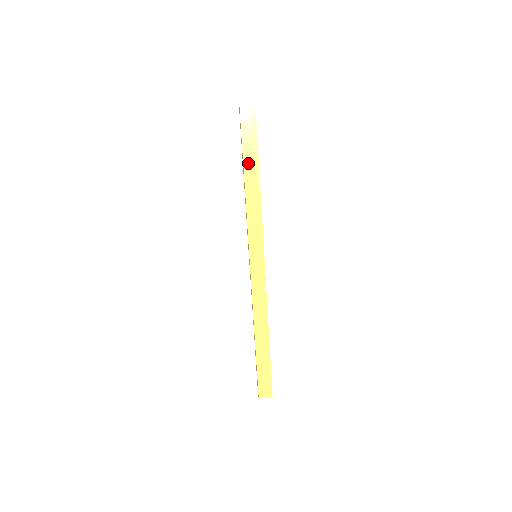
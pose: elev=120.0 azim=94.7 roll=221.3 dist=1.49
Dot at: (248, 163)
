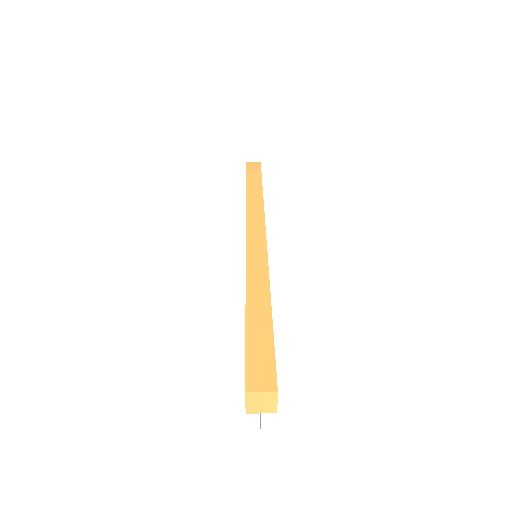
Dot at: (251, 183)
